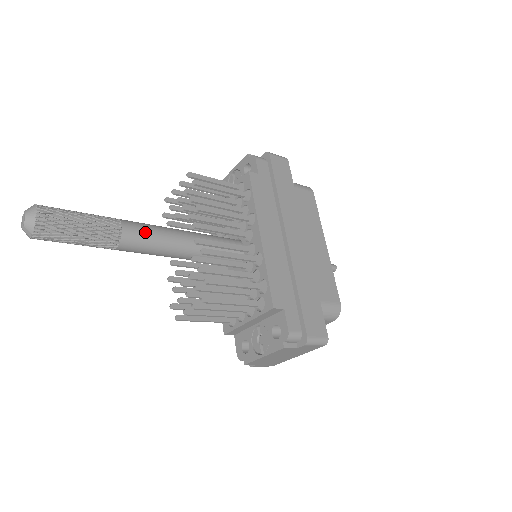
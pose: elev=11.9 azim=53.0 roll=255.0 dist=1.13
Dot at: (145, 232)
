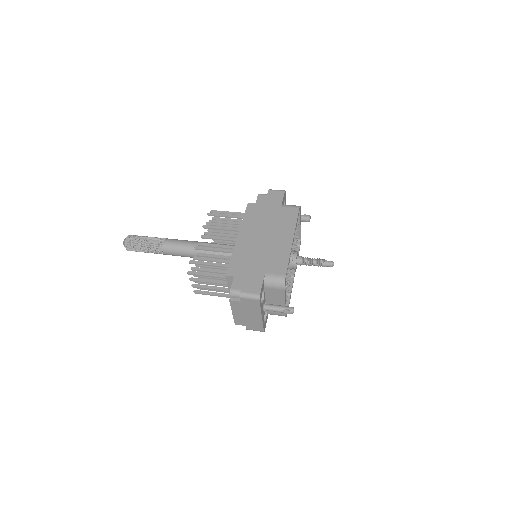
Dot at: (176, 243)
